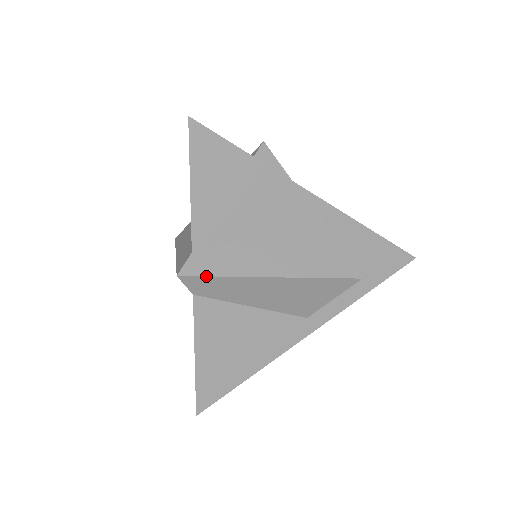
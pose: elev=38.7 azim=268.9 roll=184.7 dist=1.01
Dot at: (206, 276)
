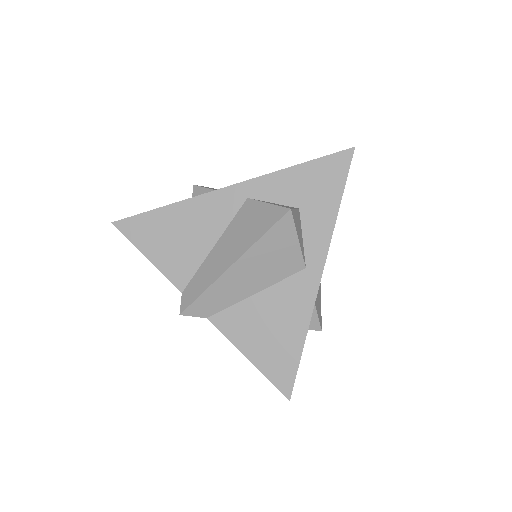
Dot at: (194, 301)
